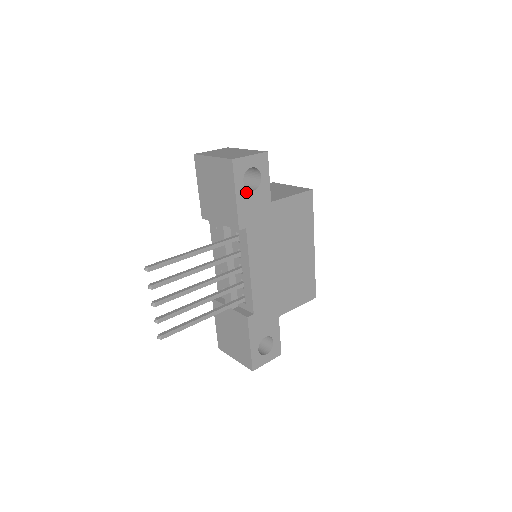
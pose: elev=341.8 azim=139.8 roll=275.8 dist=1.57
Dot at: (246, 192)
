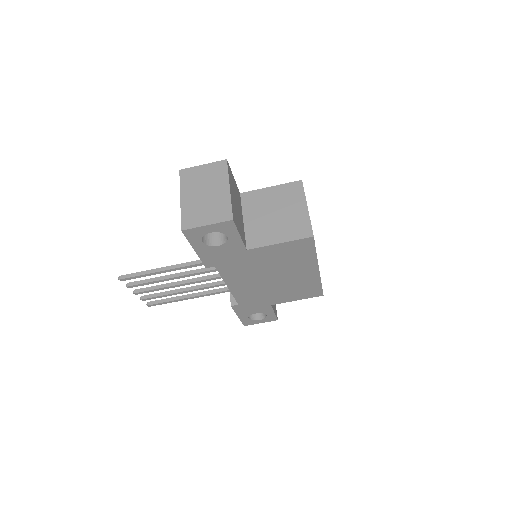
Dot at: (208, 247)
